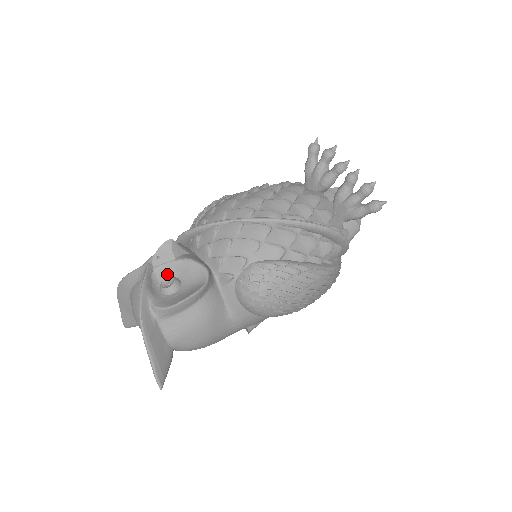
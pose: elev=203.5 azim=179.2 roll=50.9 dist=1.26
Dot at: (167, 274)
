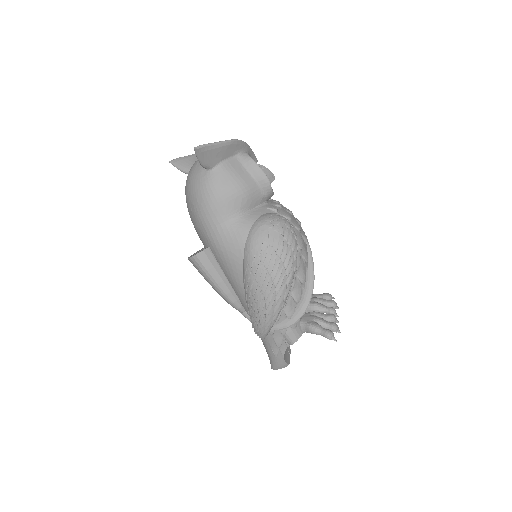
Dot at: occluded
